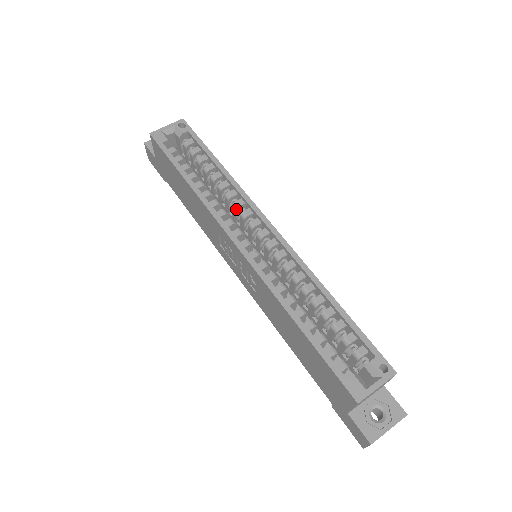
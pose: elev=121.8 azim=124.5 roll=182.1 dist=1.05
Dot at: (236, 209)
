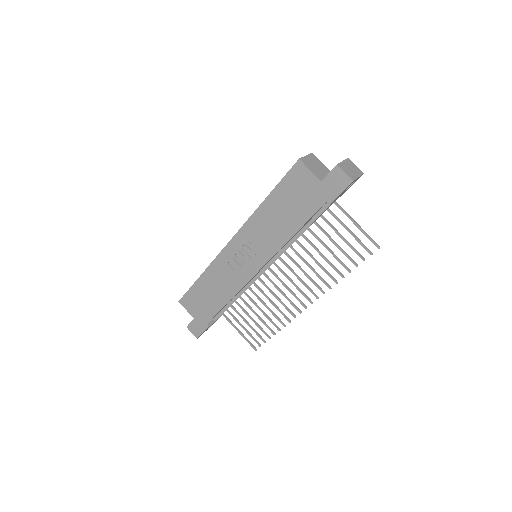
Dot at: occluded
